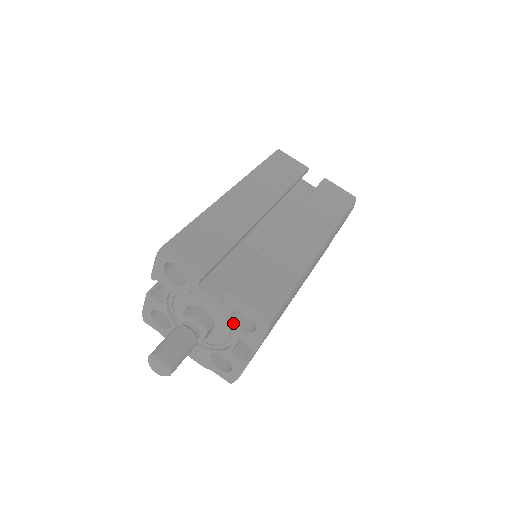
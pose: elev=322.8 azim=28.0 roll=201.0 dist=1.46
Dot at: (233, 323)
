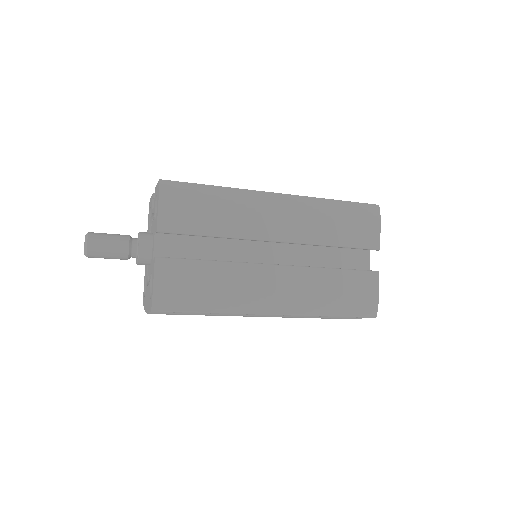
Dot at: occluded
